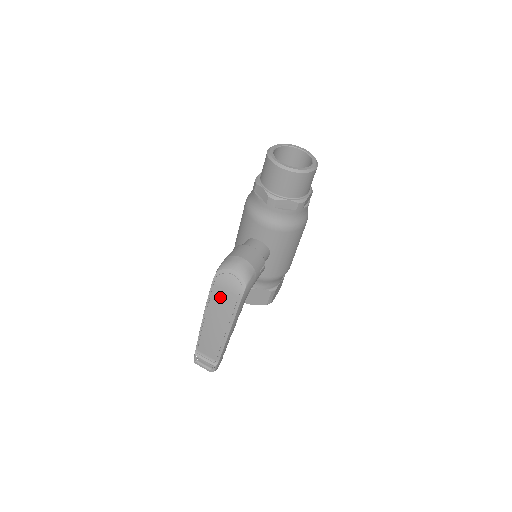
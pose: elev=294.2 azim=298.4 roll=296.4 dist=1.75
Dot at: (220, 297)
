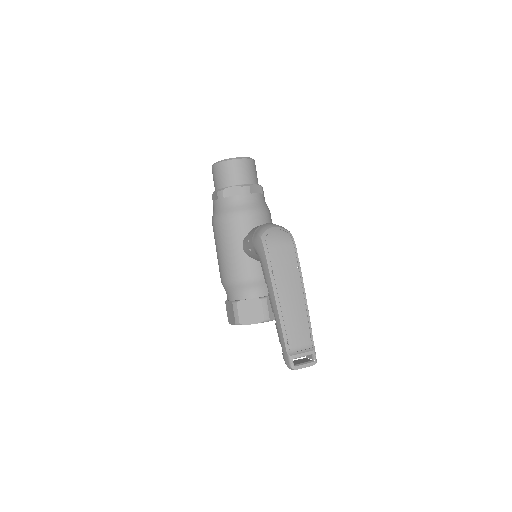
Dot at: (279, 258)
